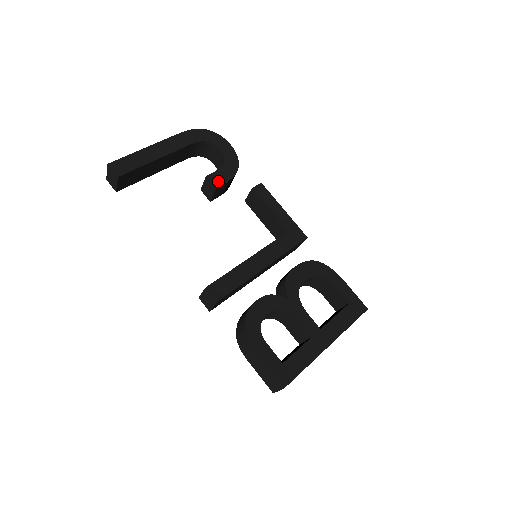
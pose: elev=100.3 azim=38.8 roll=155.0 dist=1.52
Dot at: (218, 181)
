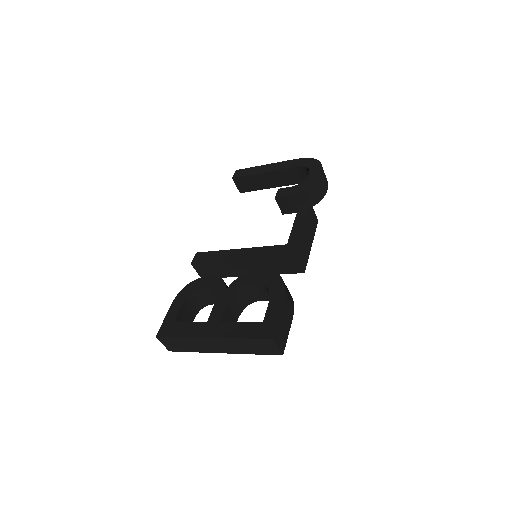
Dot at: (281, 194)
